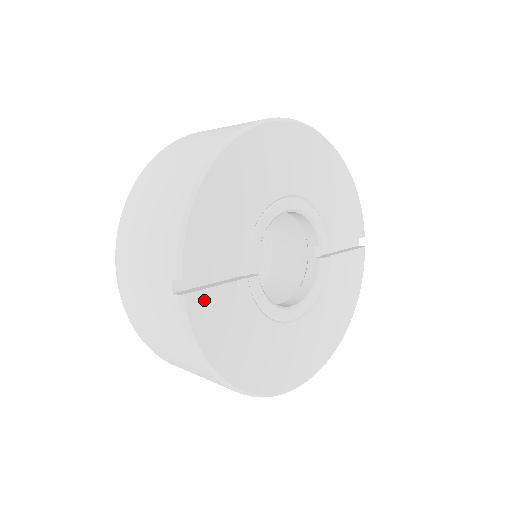
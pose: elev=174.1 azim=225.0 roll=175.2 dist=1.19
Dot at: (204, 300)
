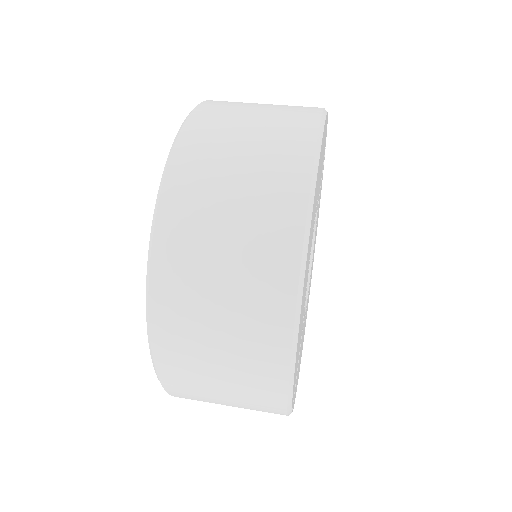
Dot at: occluded
